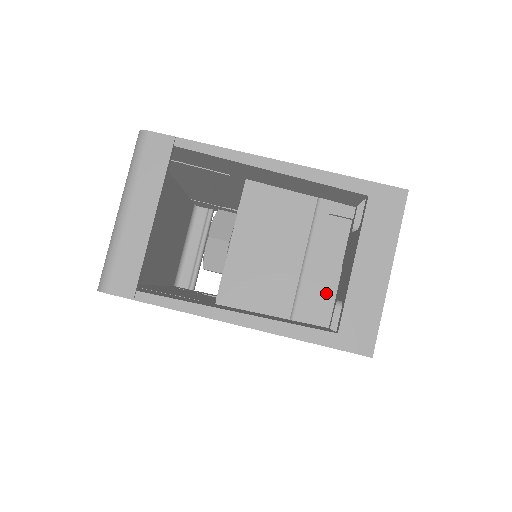
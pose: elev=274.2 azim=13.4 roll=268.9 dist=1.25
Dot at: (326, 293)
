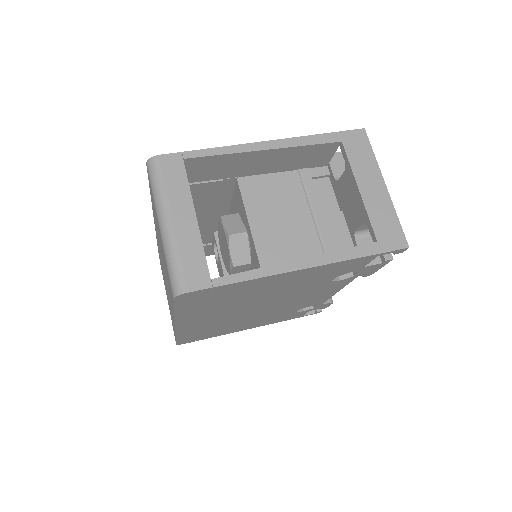
Dot at: (342, 234)
